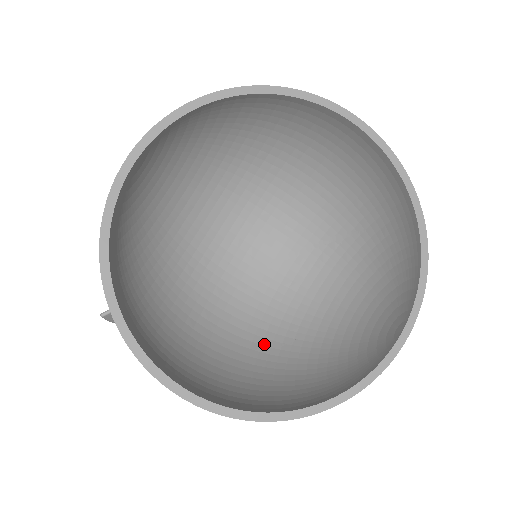
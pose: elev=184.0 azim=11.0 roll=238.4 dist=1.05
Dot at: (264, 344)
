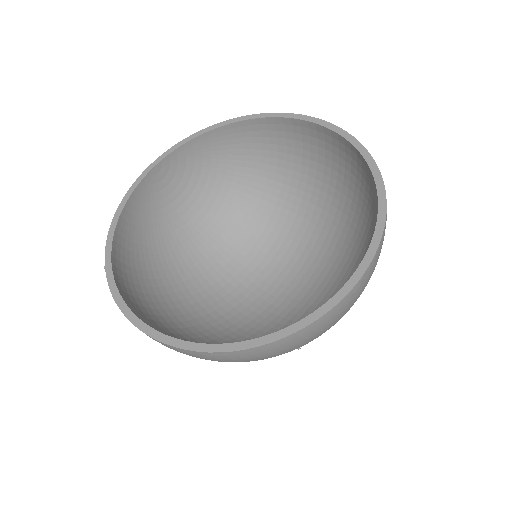
Dot at: occluded
